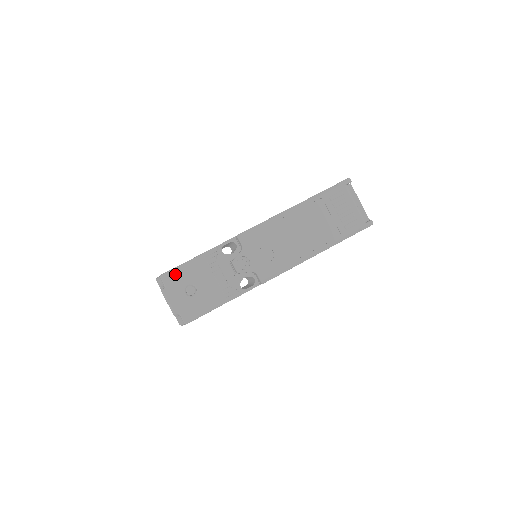
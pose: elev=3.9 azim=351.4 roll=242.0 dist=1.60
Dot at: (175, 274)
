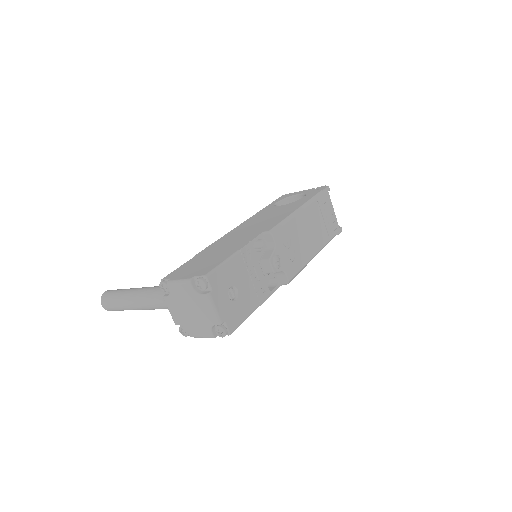
Dot at: (219, 274)
